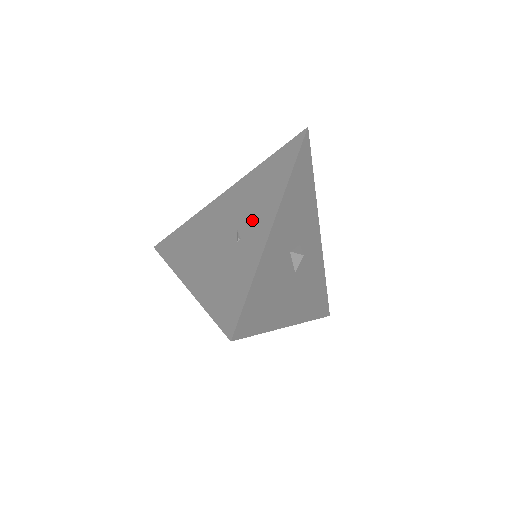
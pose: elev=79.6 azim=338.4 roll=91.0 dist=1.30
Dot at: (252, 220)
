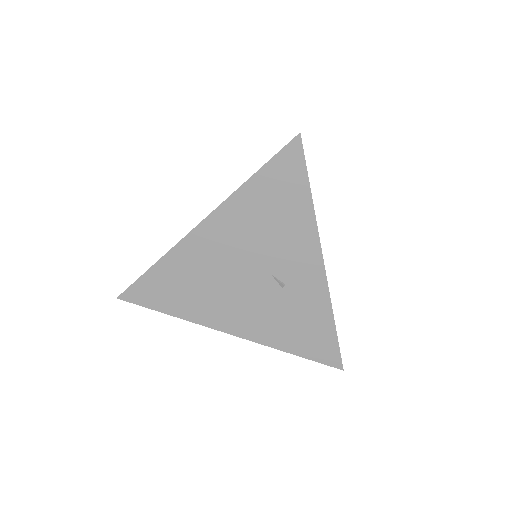
Dot at: (288, 264)
